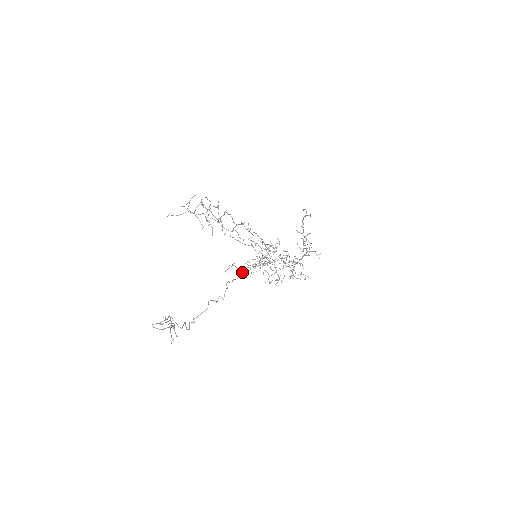
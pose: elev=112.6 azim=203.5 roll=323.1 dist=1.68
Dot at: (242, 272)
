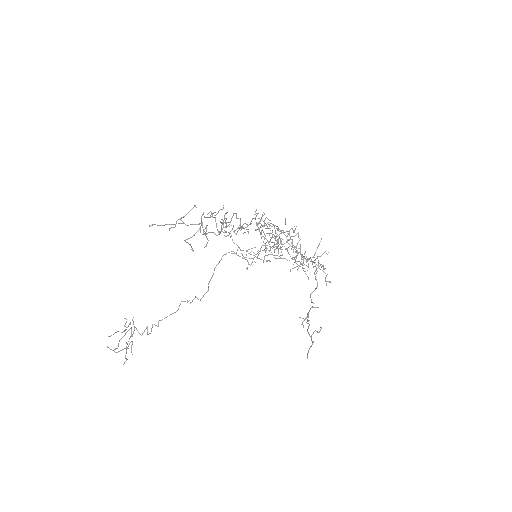
Dot at: (236, 252)
